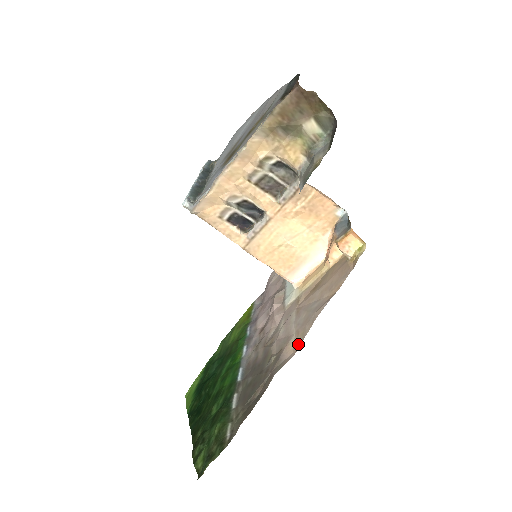
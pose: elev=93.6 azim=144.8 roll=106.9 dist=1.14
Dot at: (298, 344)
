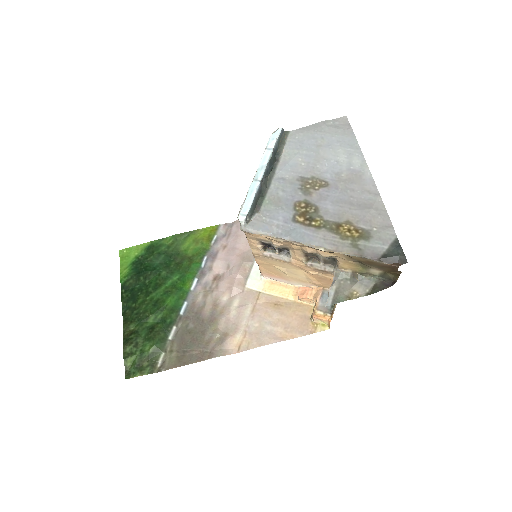
Dot at: (241, 347)
